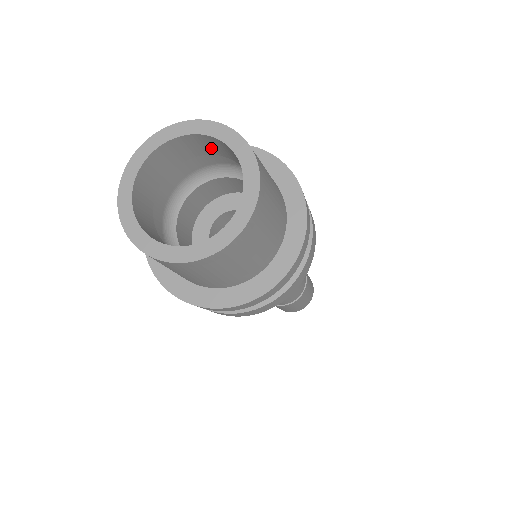
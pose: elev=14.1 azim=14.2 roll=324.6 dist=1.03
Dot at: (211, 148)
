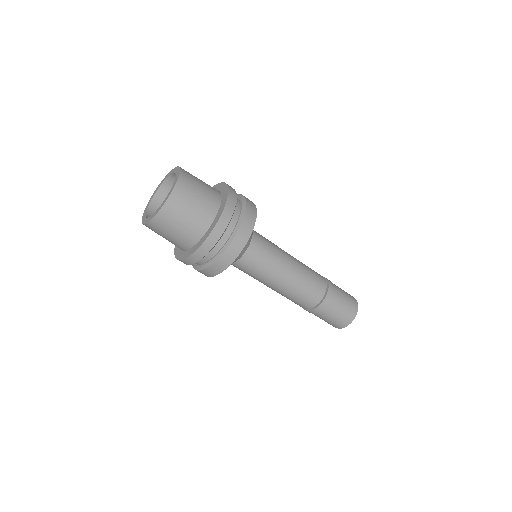
Dot at: occluded
